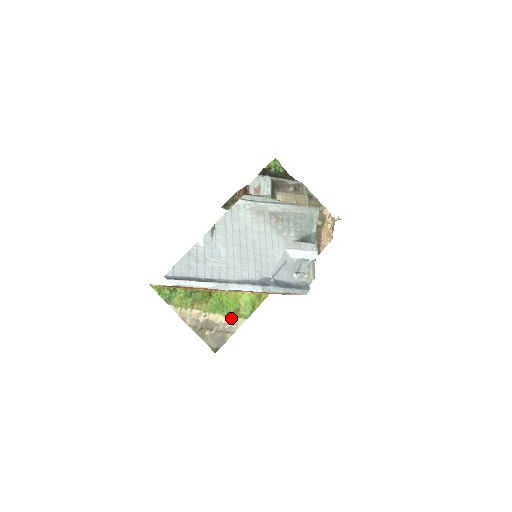
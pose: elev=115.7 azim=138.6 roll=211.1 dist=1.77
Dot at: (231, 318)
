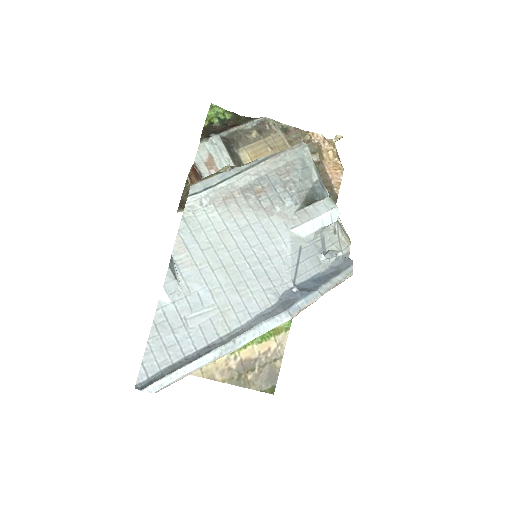
Dot at: (269, 340)
